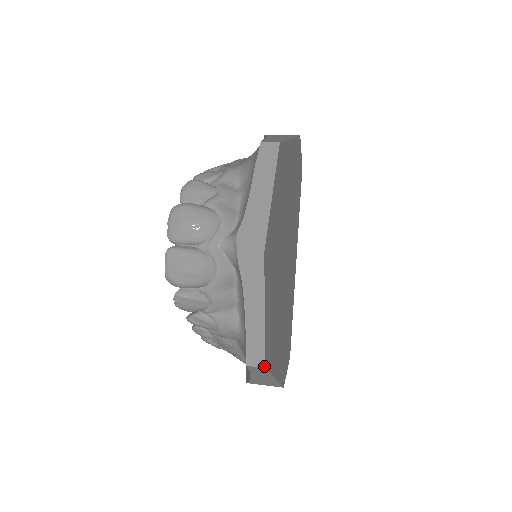
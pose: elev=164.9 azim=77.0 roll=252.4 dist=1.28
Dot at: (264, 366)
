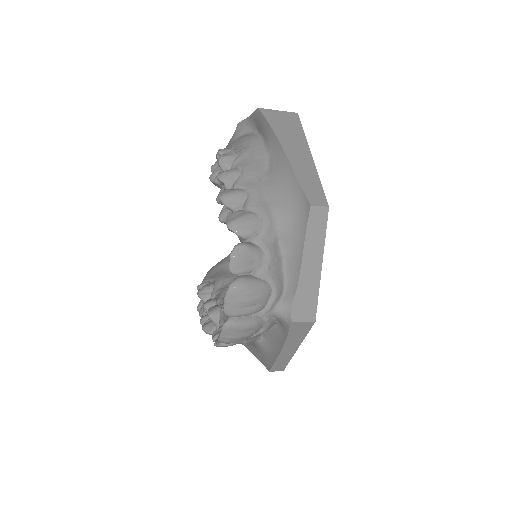
Dot at: (283, 370)
